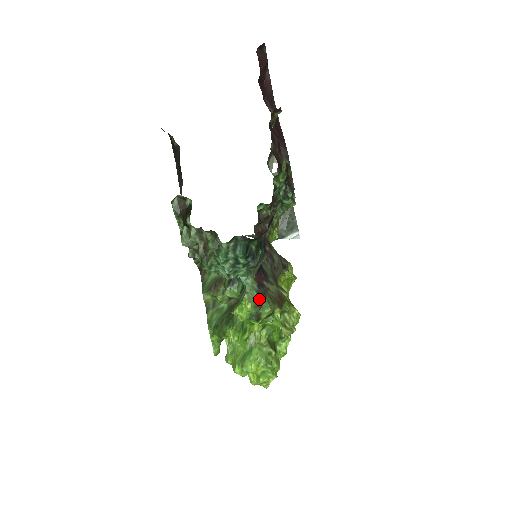
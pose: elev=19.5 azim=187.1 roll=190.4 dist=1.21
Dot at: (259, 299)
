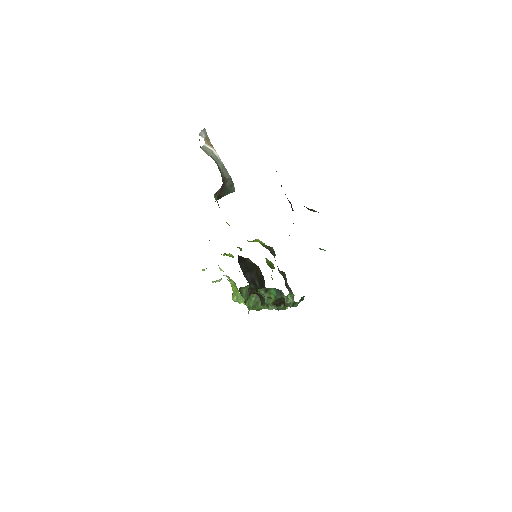
Dot at: (292, 297)
